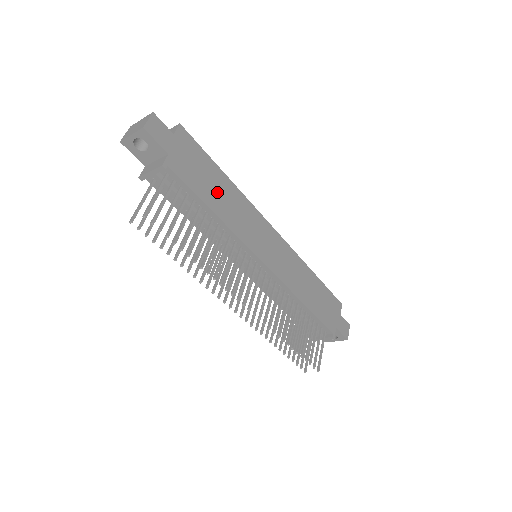
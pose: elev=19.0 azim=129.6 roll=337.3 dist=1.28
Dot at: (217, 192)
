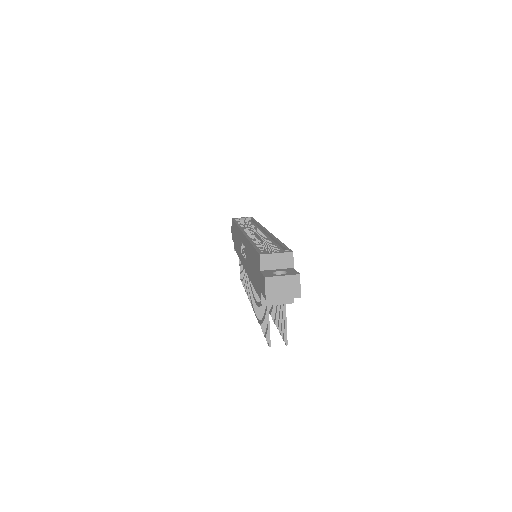
Dot at: occluded
